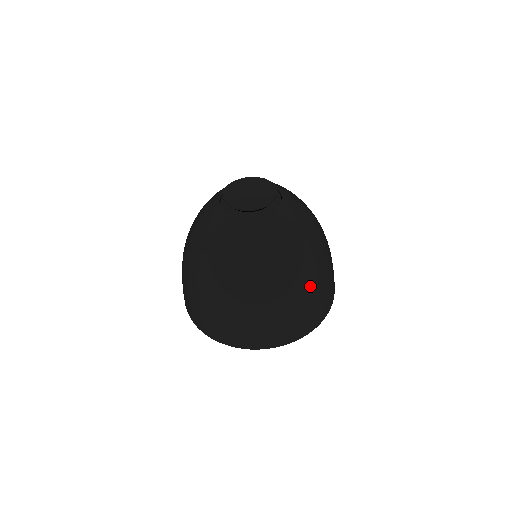
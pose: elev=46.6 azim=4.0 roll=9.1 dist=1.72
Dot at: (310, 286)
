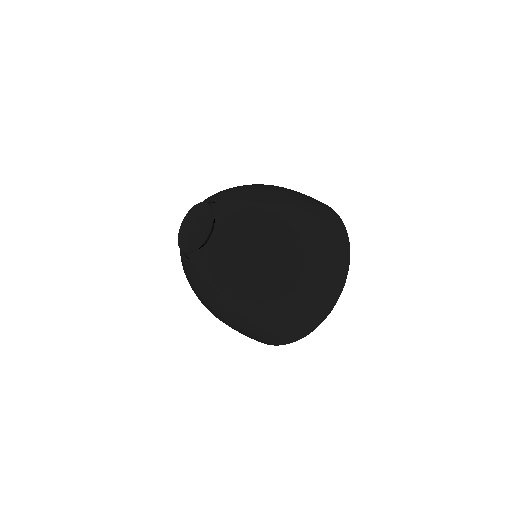
Dot at: (300, 265)
